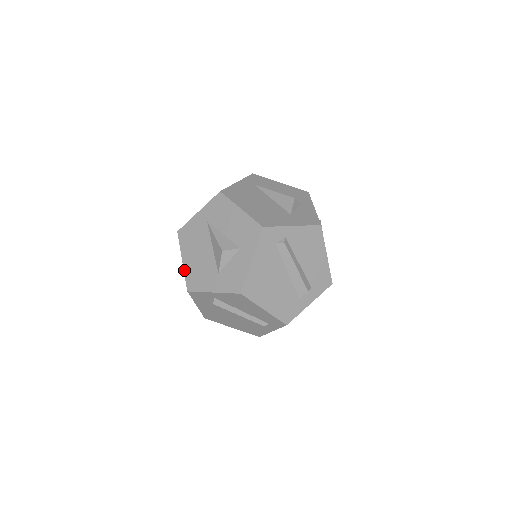
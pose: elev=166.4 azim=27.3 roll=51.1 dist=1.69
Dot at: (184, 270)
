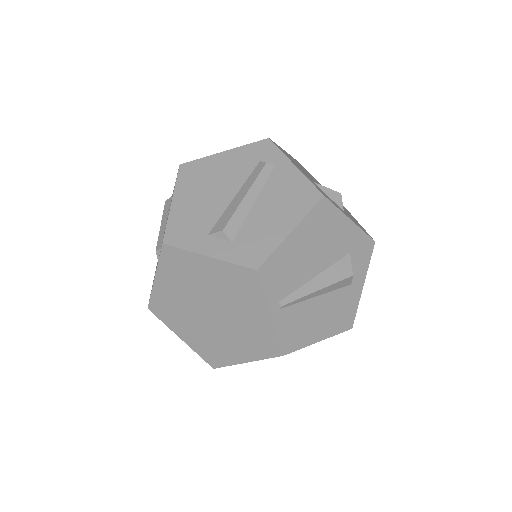
Dot at: occluded
